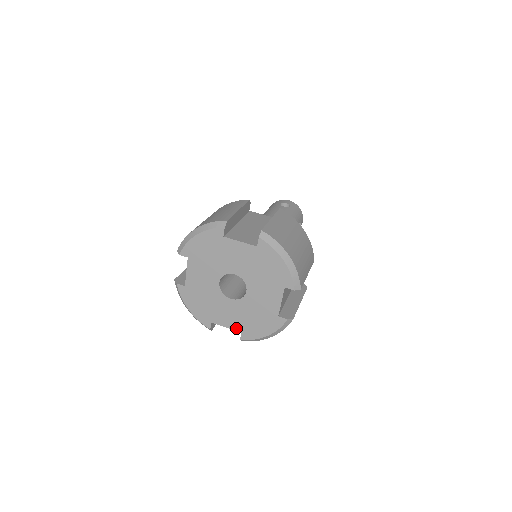
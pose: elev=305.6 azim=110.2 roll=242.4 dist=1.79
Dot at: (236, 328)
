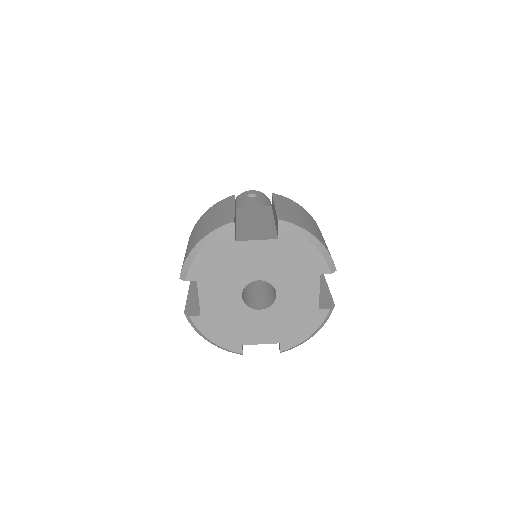
Dot at: (273, 341)
